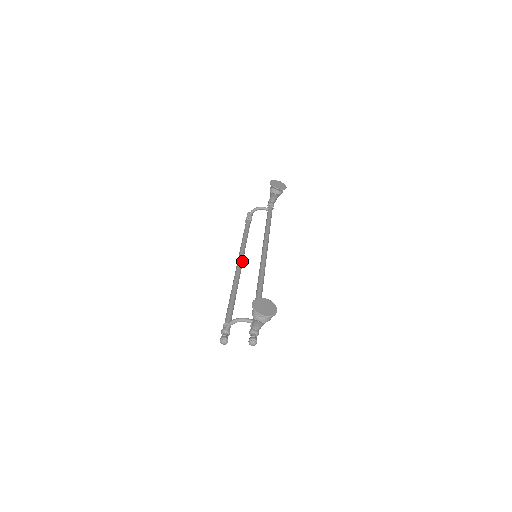
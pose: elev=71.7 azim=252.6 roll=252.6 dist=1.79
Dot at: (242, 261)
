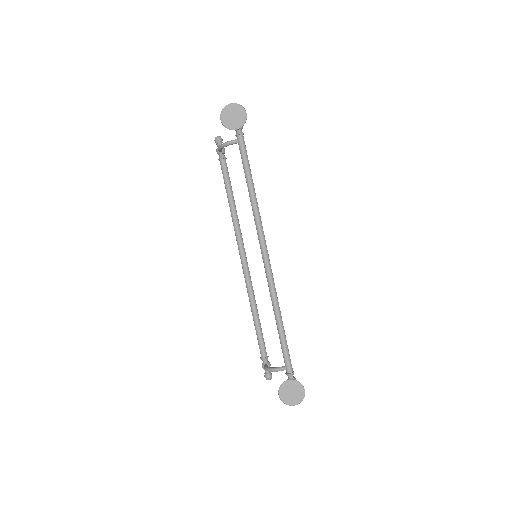
Dot at: (243, 251)
